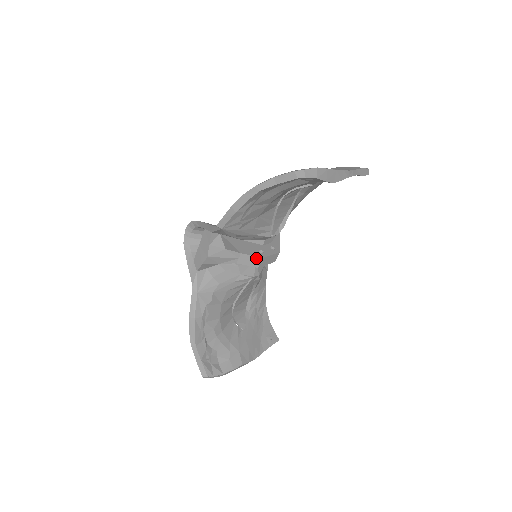
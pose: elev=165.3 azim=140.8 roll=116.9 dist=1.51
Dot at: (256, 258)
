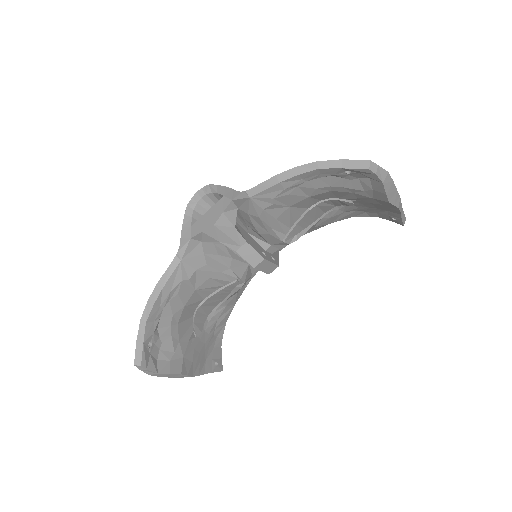
Dot at: (258, 256)
